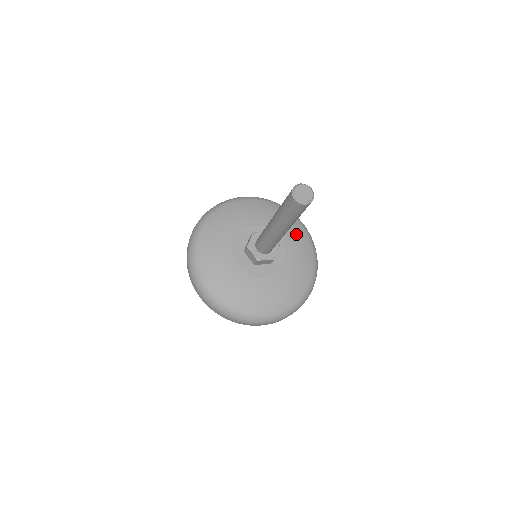
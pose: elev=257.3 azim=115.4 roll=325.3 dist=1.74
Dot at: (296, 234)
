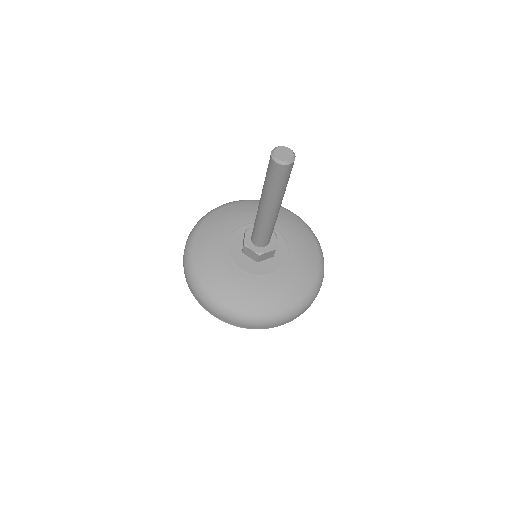
Dot at: (306, 262)
